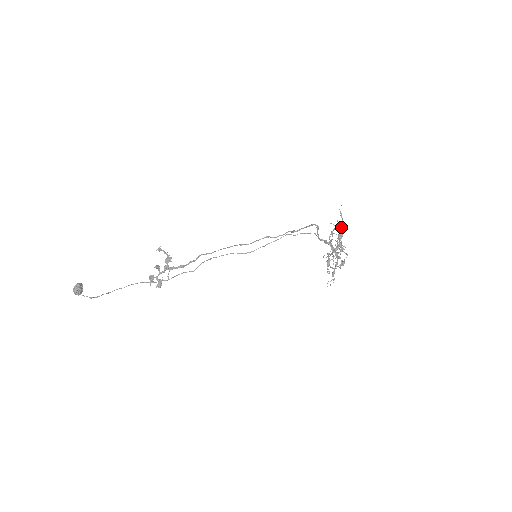
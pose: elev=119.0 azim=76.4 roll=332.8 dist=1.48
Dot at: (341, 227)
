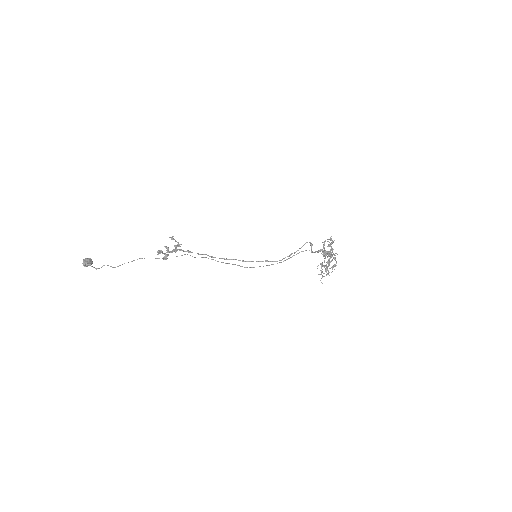
Dot at: occluded
